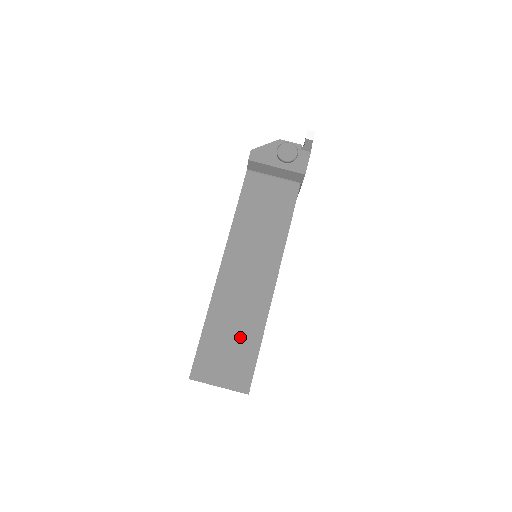
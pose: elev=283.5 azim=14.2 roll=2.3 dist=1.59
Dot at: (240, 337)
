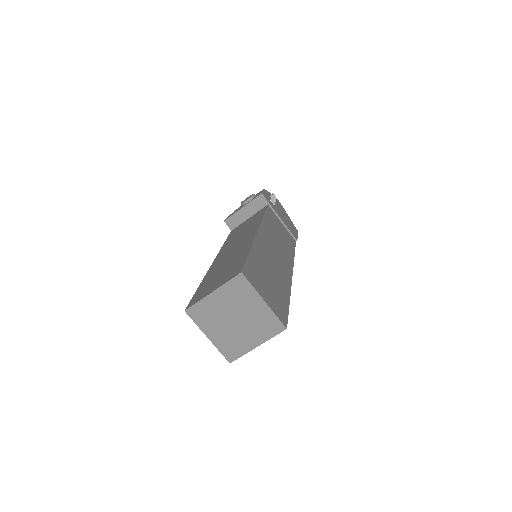
Dot at: (231, 264)
